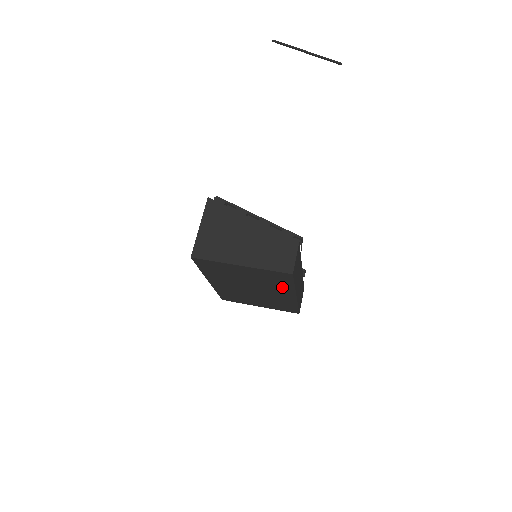
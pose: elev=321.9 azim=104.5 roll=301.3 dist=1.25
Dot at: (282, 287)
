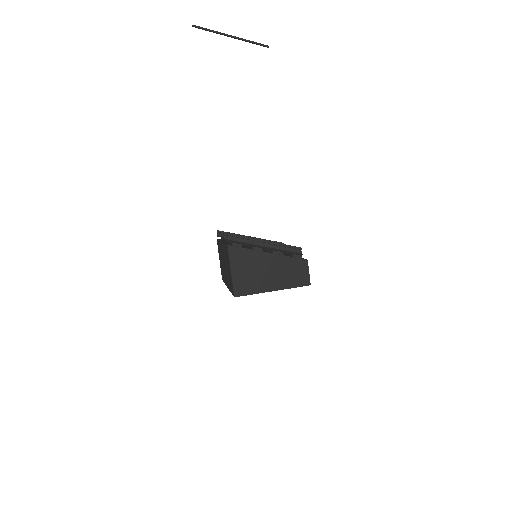
Dot at: occluded
